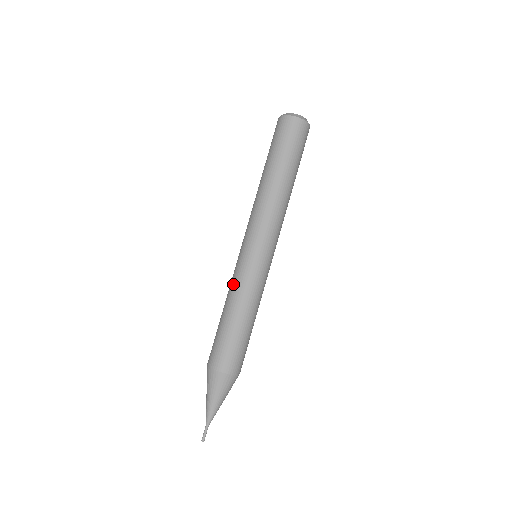
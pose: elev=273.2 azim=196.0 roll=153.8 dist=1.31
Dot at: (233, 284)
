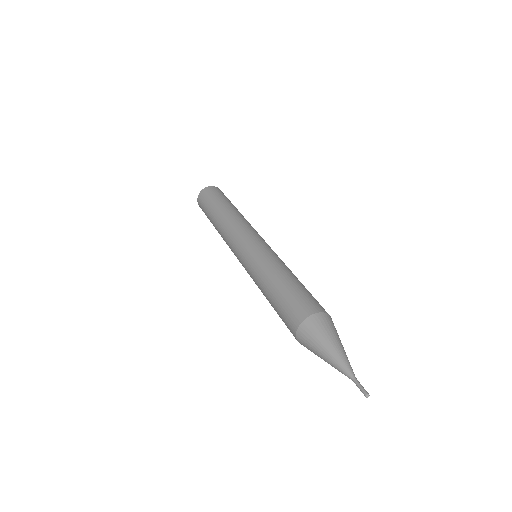
Dot at: (253, 278)
